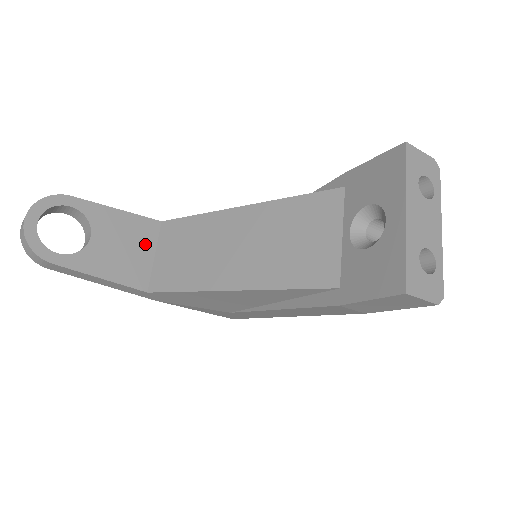
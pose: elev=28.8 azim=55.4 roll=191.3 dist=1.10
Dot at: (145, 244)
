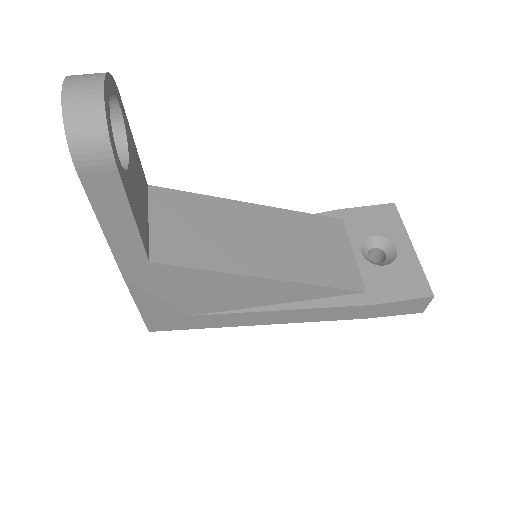
Dot at: (145, 202)
